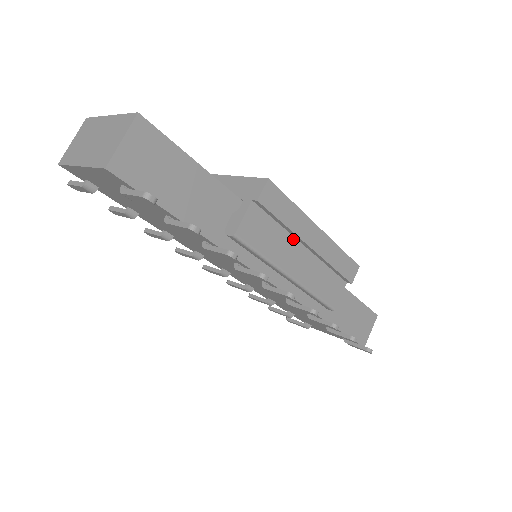
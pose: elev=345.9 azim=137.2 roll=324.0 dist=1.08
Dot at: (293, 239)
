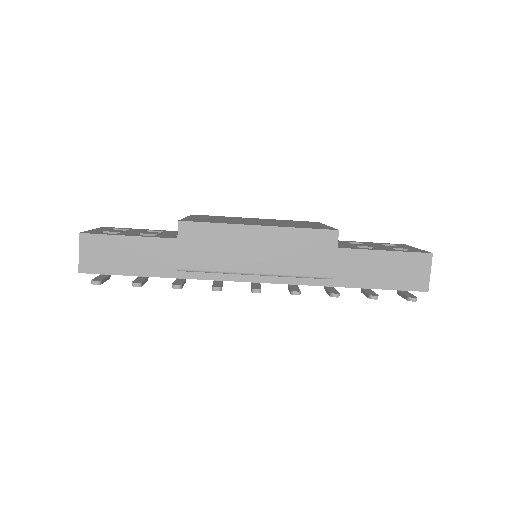
Dot at: (238, 246)
